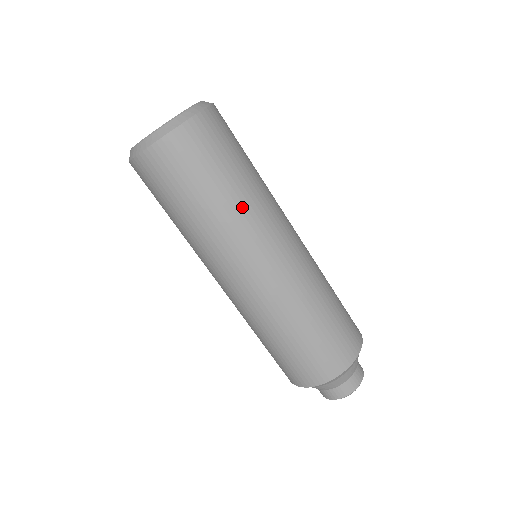
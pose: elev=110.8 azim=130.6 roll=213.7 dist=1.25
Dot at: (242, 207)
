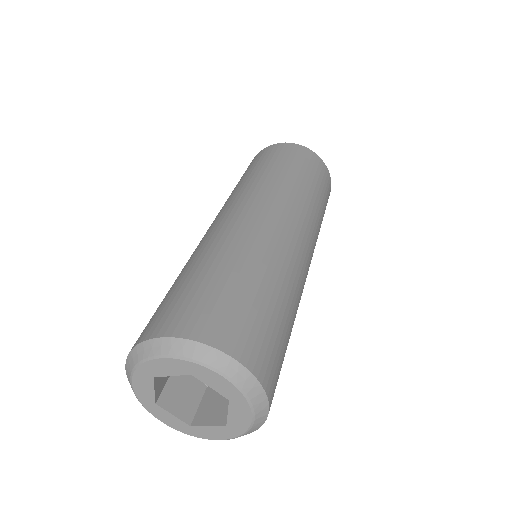
Dot at: (296, 313)
